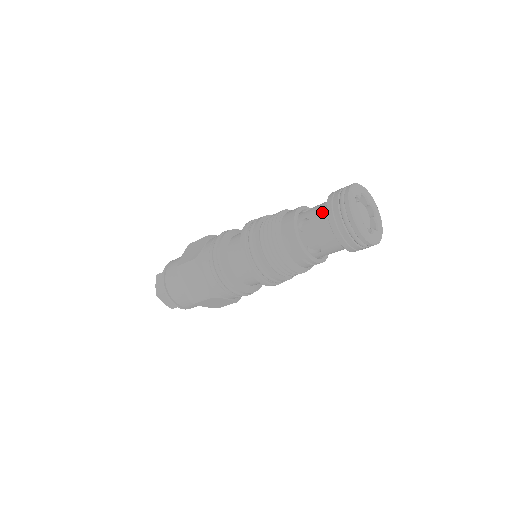
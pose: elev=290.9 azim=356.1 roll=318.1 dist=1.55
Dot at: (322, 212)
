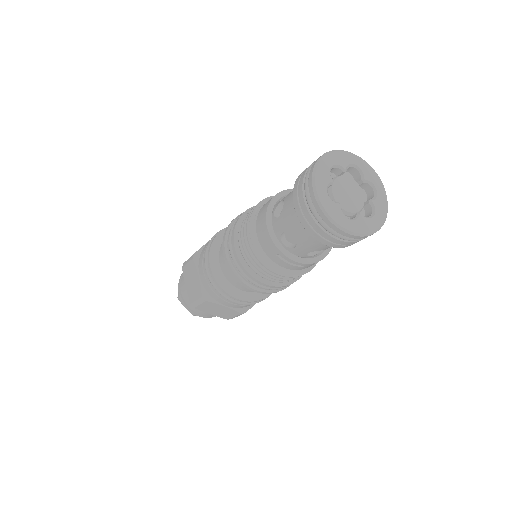
Dot at: occluded
